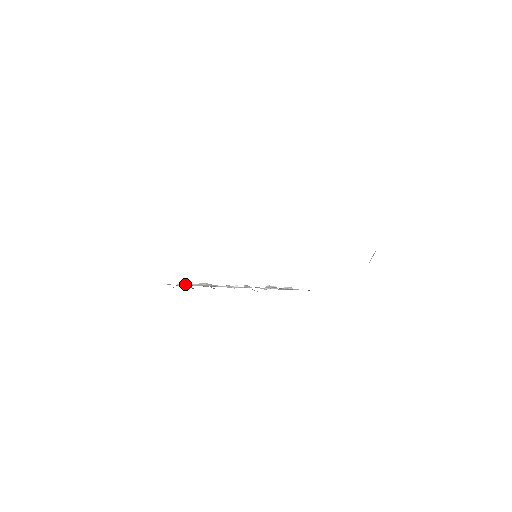
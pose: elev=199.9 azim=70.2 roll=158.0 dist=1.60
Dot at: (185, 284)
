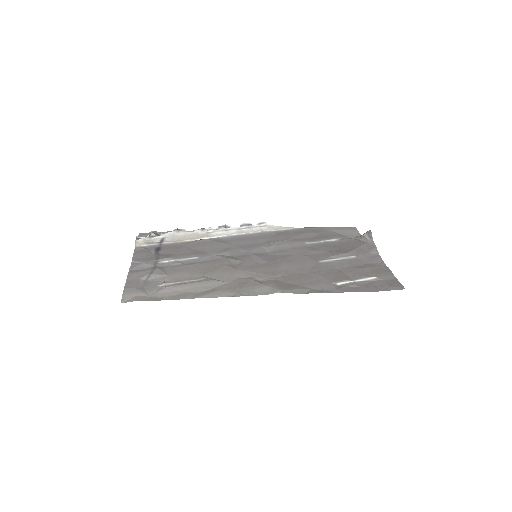
Dot at: (152, 236)
